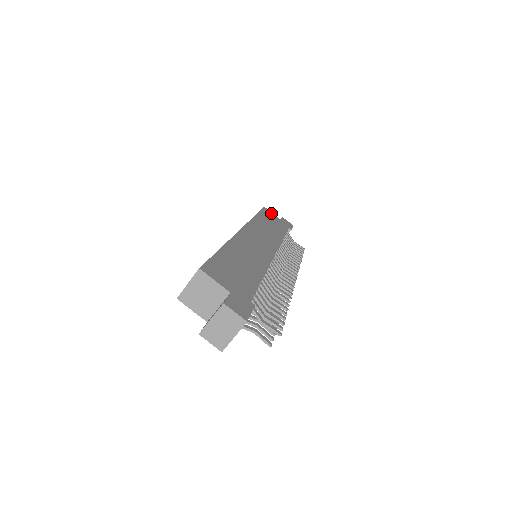
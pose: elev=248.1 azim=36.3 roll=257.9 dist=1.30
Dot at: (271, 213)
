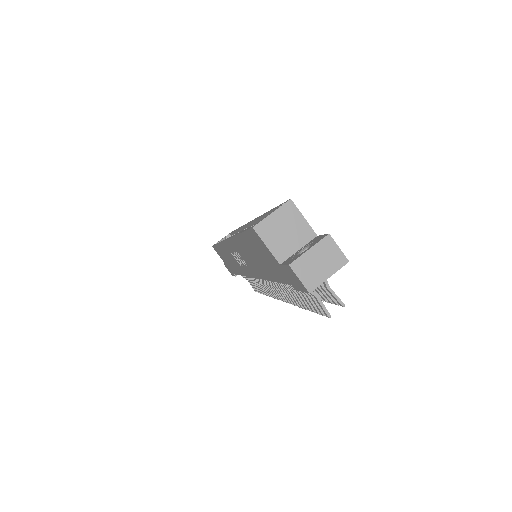
Dot at: occluded
